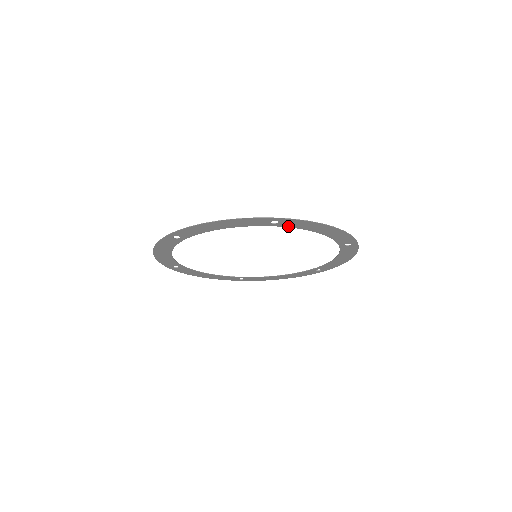
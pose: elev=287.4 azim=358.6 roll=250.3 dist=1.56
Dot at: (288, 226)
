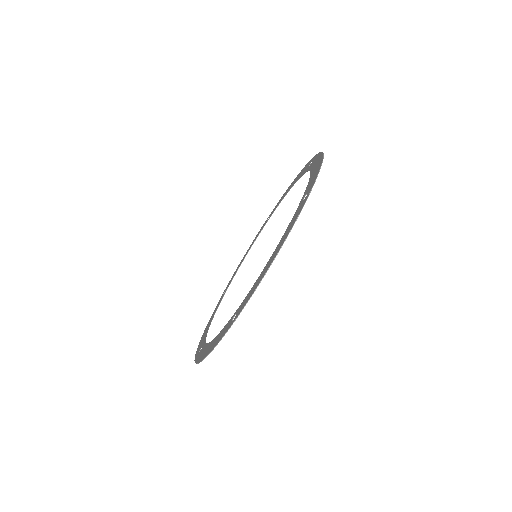
Dot at: (246, 298)
